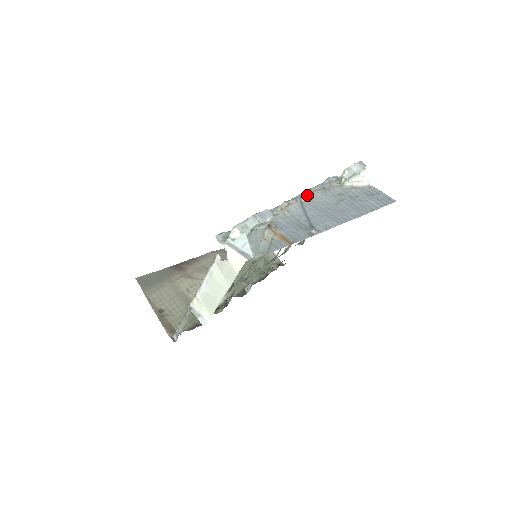
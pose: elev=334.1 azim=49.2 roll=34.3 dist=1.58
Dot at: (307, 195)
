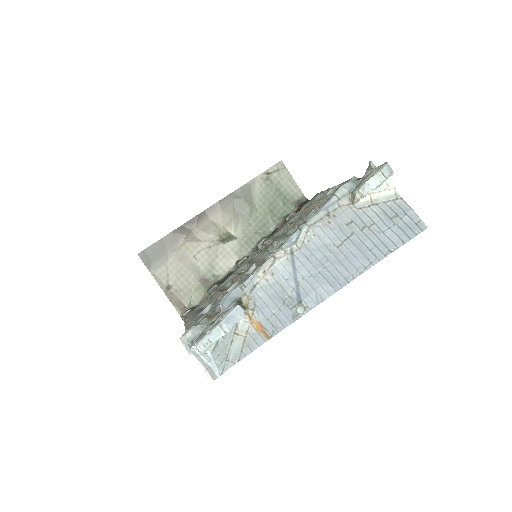
Dot at: (302, 236)
